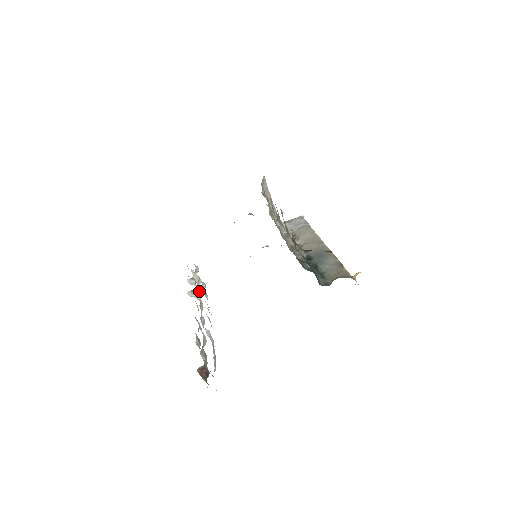
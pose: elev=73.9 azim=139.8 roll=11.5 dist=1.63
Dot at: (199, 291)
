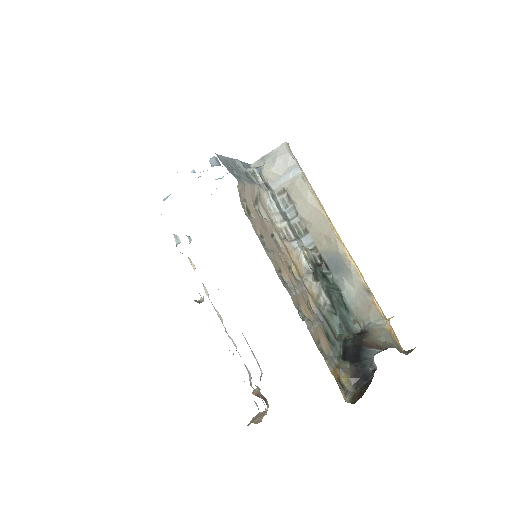
Dot at: occluded
